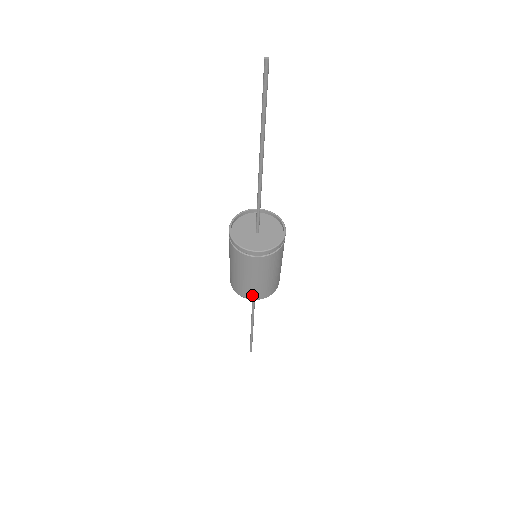
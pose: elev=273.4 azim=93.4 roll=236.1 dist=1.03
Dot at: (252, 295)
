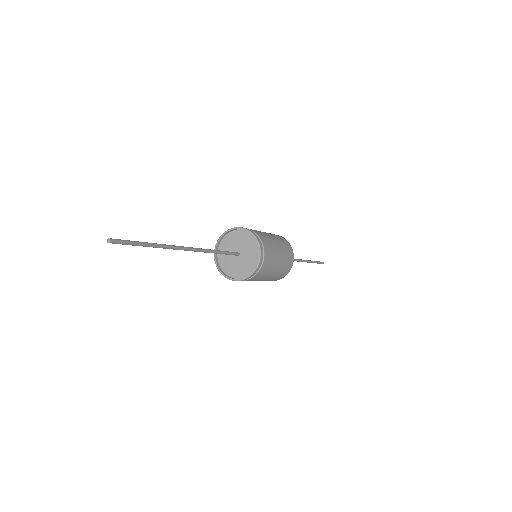
Dot at: (284, 274)
